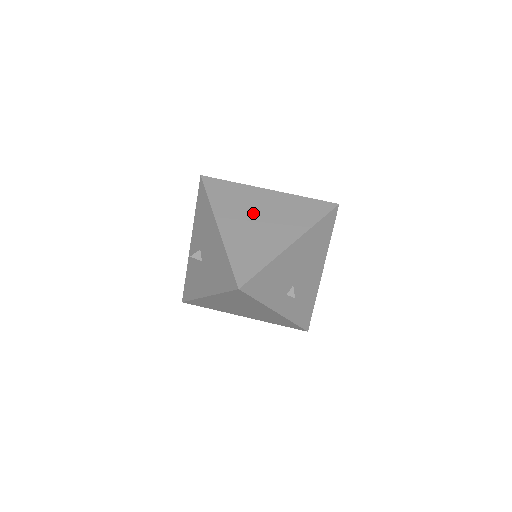
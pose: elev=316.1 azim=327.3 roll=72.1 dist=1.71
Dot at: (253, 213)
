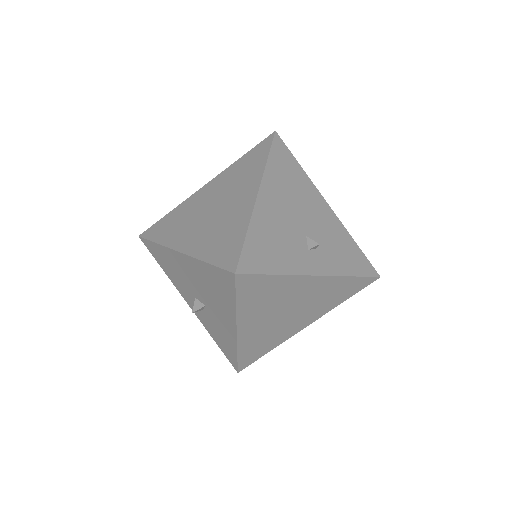
Dot at: (203, 212)
